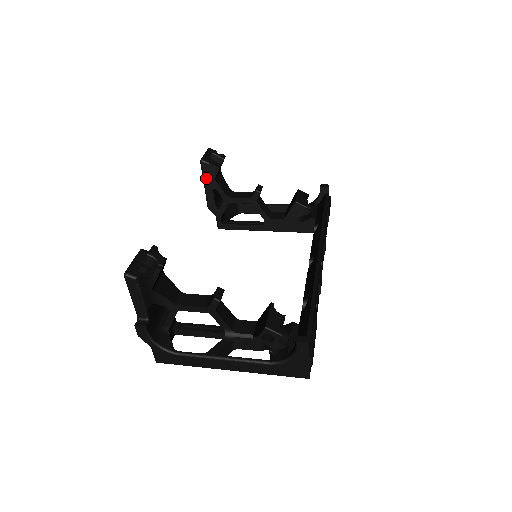
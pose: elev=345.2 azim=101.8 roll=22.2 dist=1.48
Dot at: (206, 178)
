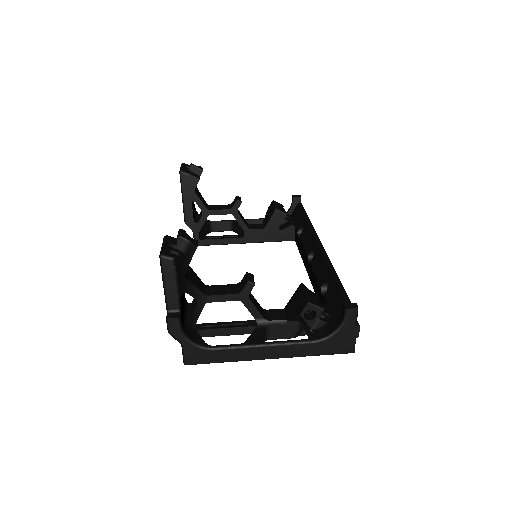
Dot at: (185, 190)
